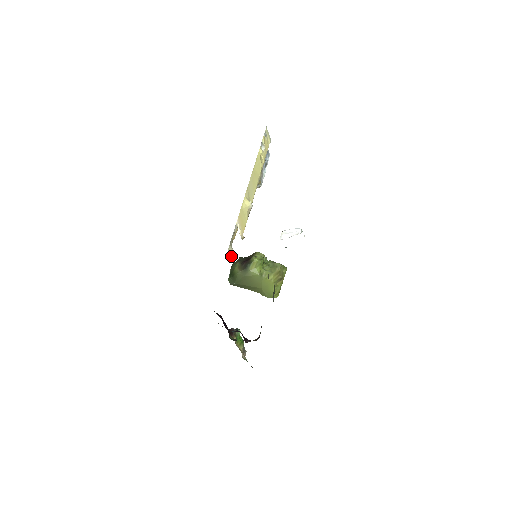
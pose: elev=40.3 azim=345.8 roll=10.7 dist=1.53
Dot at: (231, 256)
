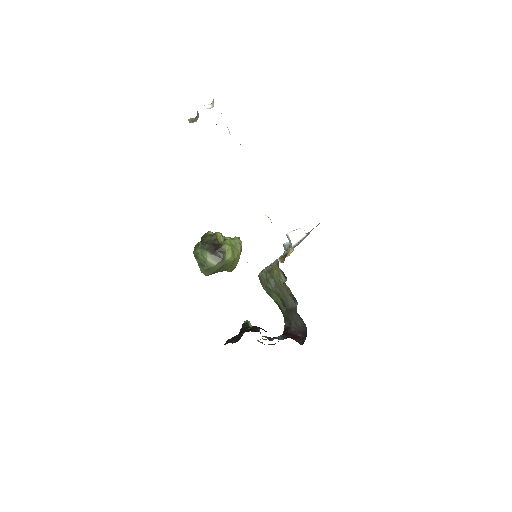
Dot at: occluded
